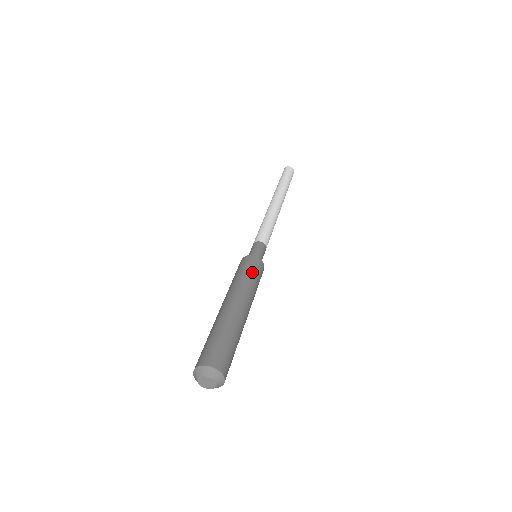
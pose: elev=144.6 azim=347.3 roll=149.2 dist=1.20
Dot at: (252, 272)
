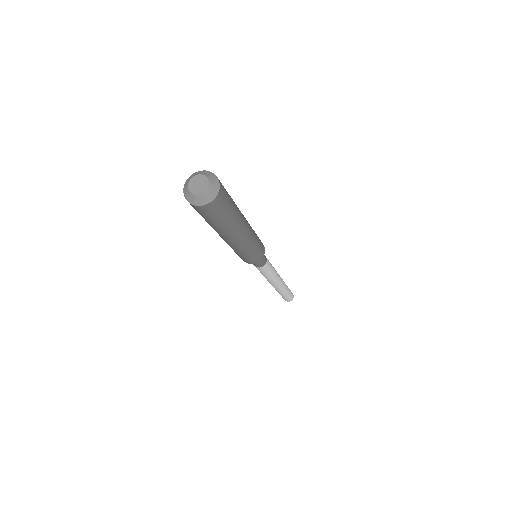
Dot at: occluded
